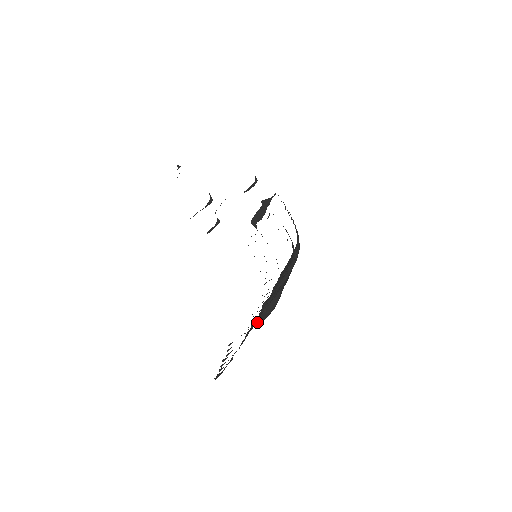
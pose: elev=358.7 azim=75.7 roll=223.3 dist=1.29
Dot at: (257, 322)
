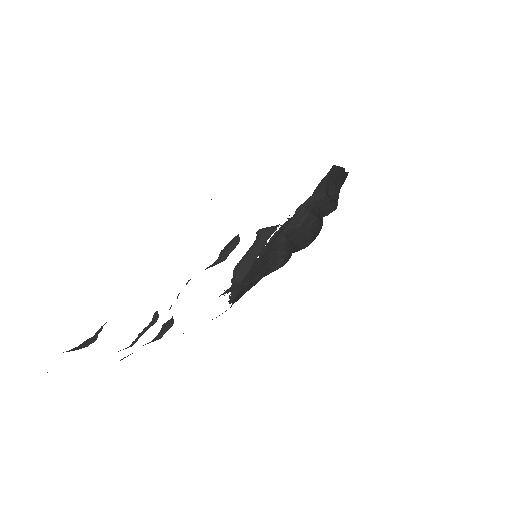
Dot at: (282, 237)
